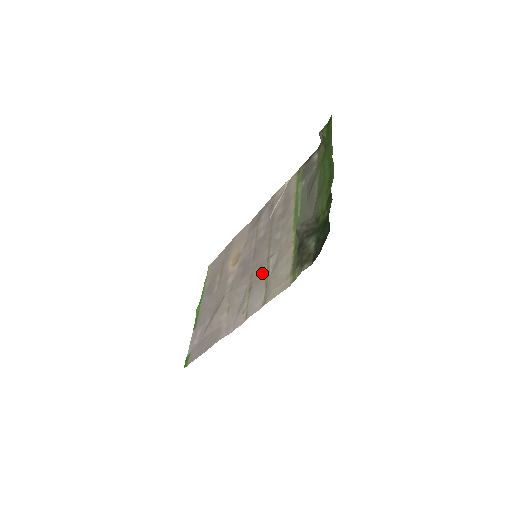
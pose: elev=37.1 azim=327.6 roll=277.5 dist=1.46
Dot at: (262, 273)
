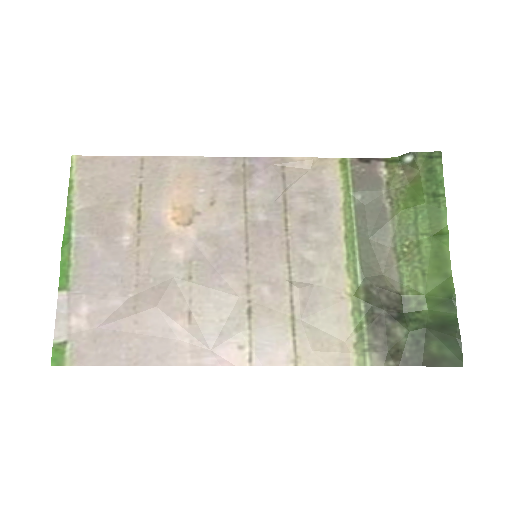
Dot at: (279, 301)
